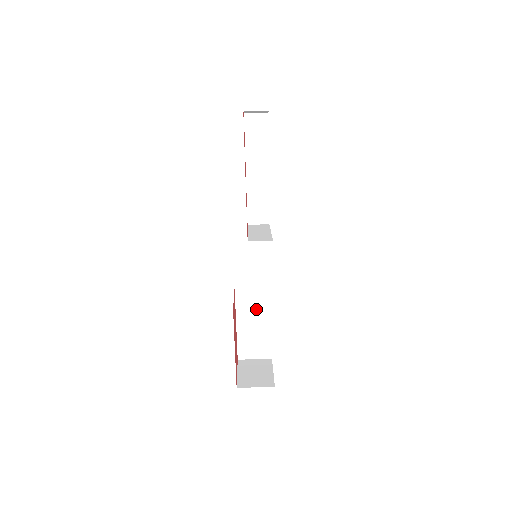
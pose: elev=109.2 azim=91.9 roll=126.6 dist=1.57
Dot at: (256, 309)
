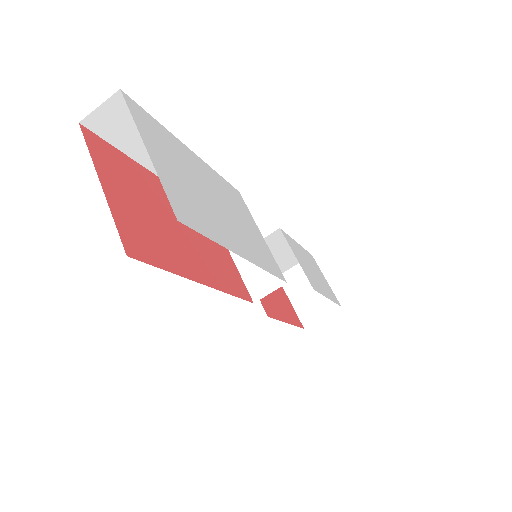
Dot at: (273, 248)
